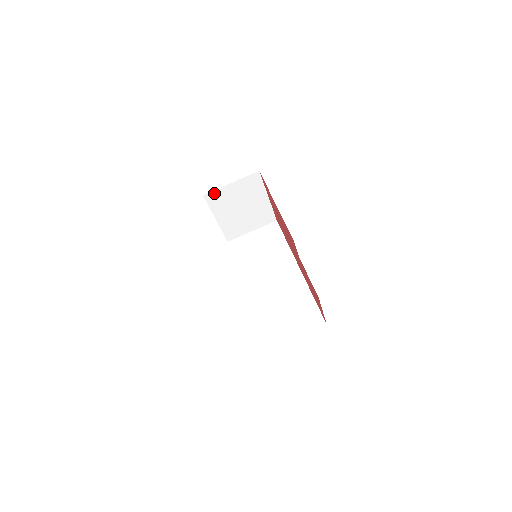
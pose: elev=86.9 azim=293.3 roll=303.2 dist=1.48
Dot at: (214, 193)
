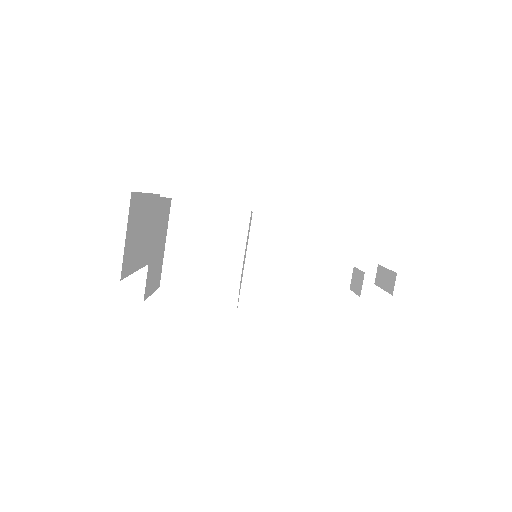
Dot at: occluded
